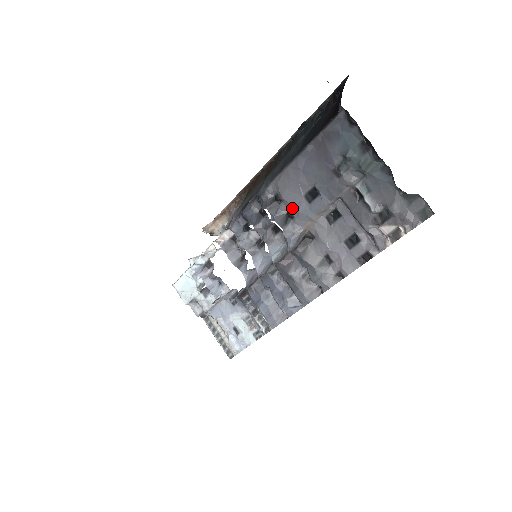
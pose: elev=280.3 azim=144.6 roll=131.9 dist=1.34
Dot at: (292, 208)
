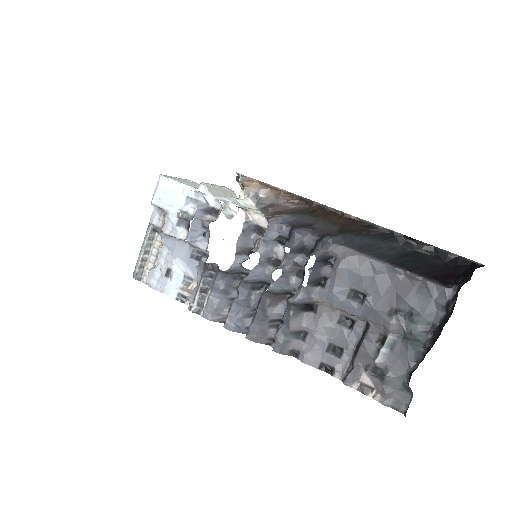
Dot at: (332, 282)
